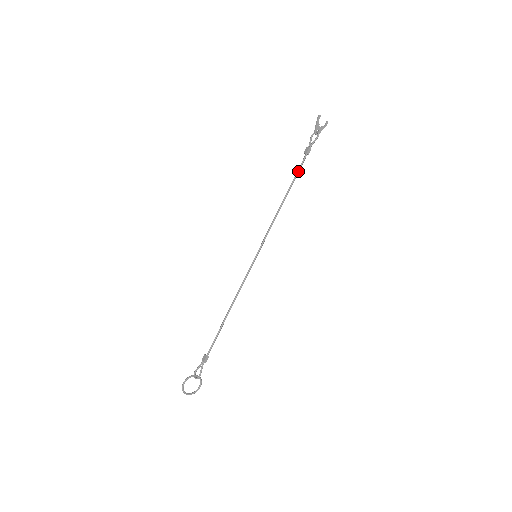
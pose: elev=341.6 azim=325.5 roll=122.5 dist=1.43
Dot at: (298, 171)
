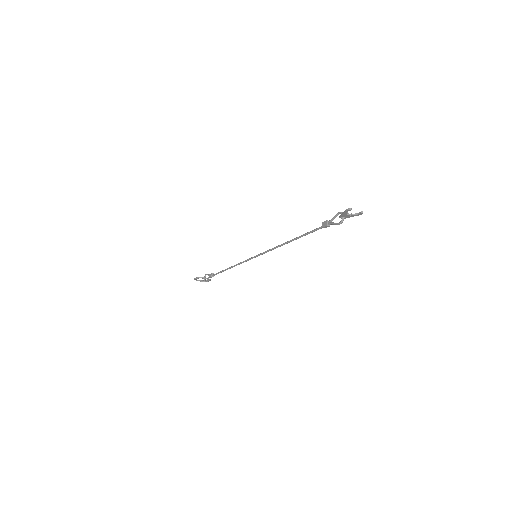
Dot at: (309, 233)
